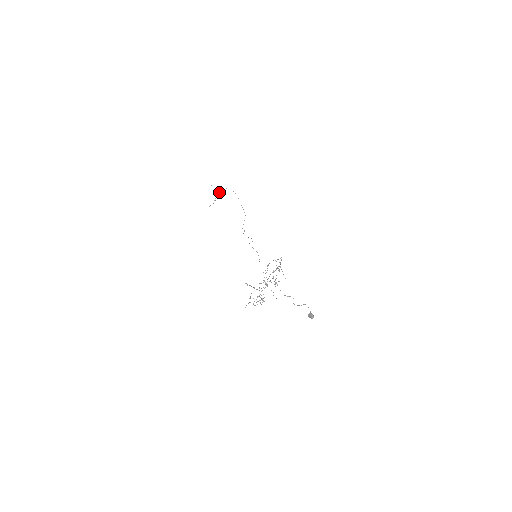
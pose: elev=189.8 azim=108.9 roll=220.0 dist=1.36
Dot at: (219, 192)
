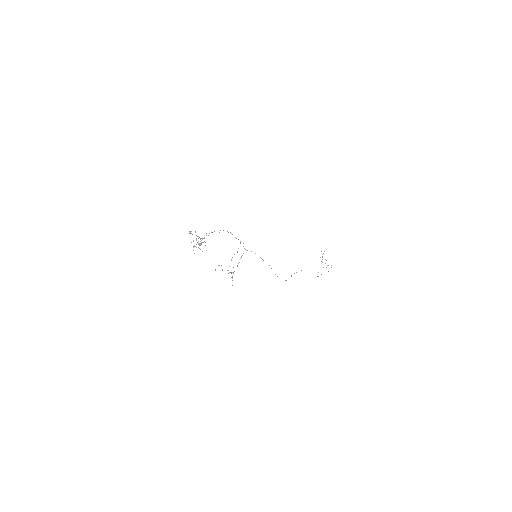
Dot at: occluded
